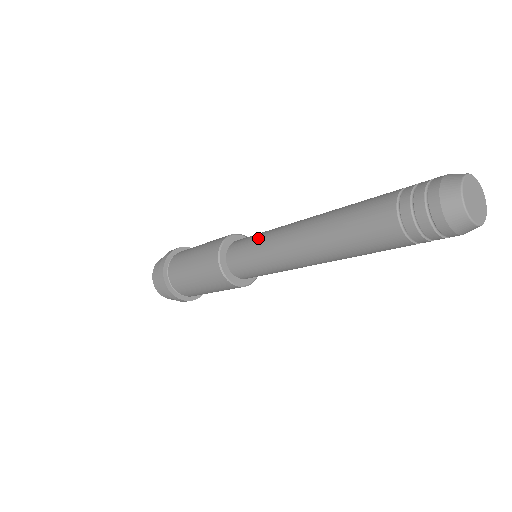
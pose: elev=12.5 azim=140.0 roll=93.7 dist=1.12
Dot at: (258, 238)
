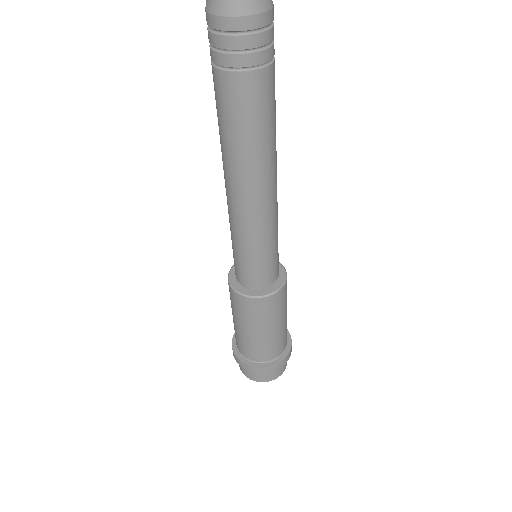
Dot at: occluded
